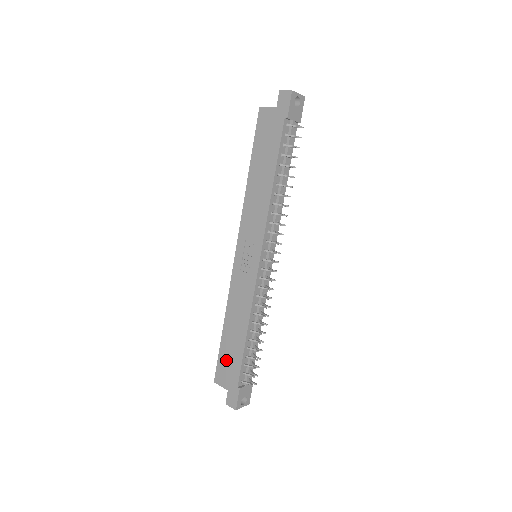
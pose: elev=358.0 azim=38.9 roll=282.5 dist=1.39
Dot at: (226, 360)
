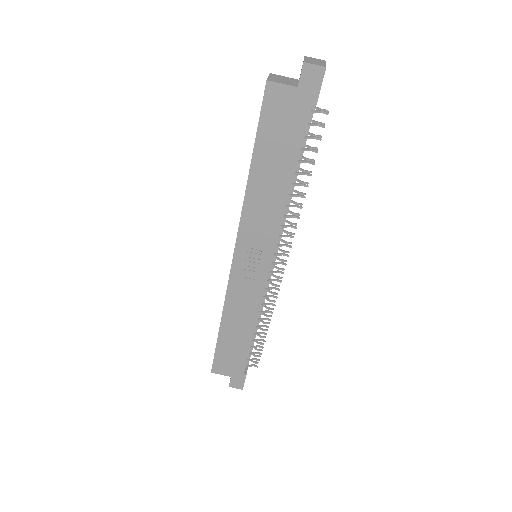
Dot at: (227, 355)
